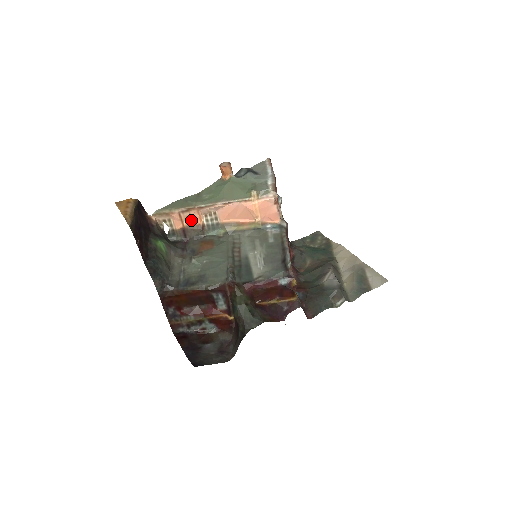
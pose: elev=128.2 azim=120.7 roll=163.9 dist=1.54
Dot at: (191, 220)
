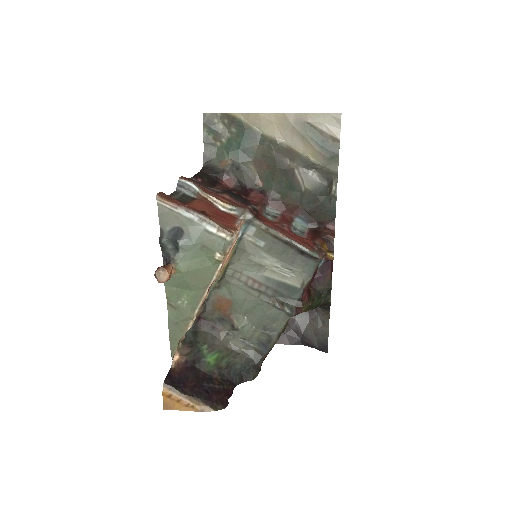
Dot at: occluded
